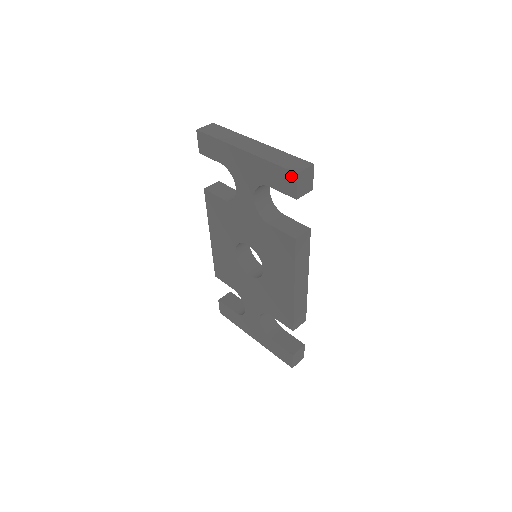
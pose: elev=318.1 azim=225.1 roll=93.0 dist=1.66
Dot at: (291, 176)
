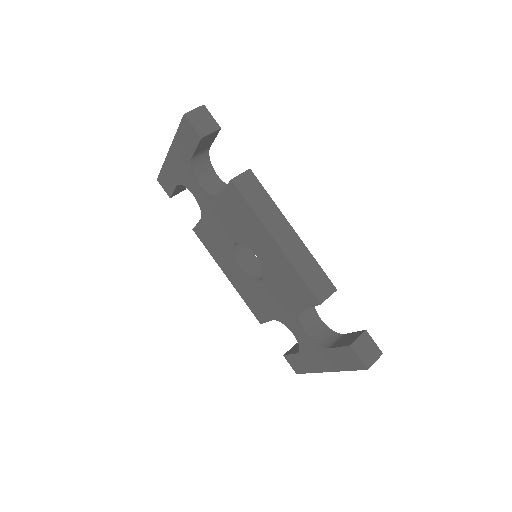
Dot at: (185, 123)
